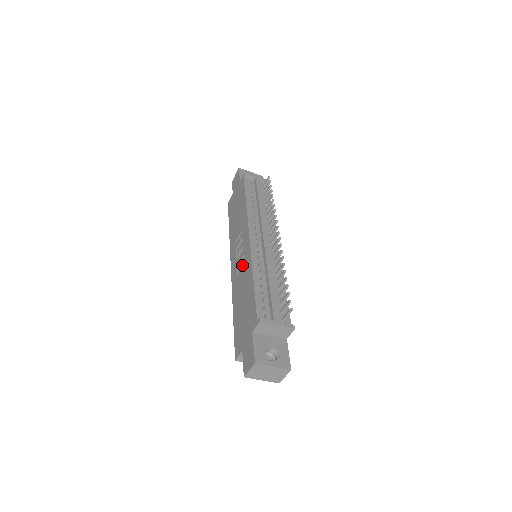
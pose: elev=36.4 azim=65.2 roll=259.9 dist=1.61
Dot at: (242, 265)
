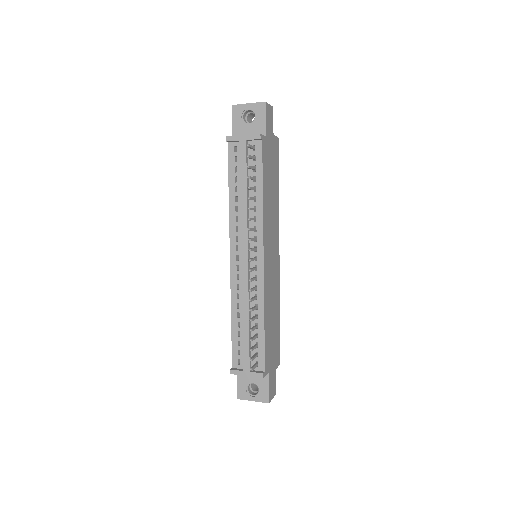
Dot at: occluded
